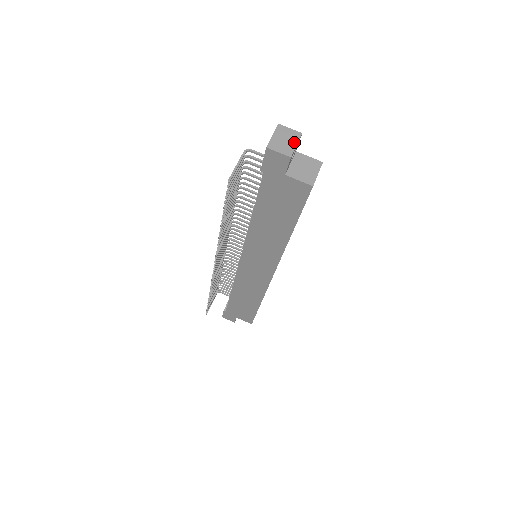
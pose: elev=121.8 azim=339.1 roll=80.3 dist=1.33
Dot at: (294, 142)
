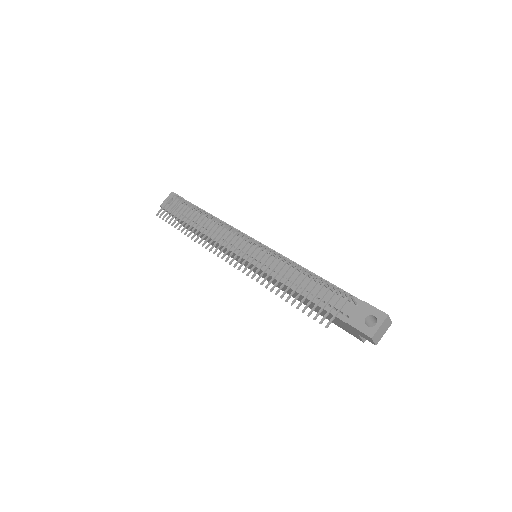
Dot at: (385, 332)
